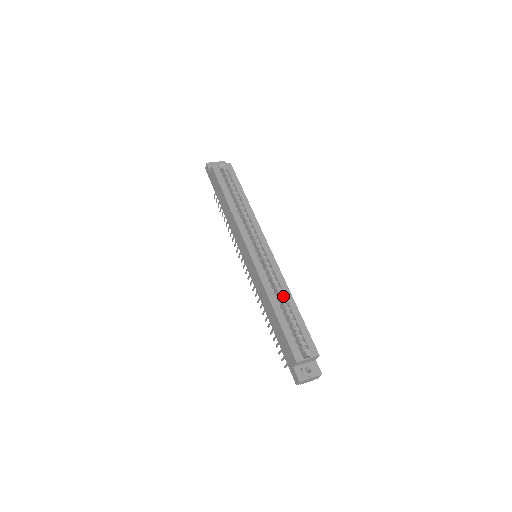
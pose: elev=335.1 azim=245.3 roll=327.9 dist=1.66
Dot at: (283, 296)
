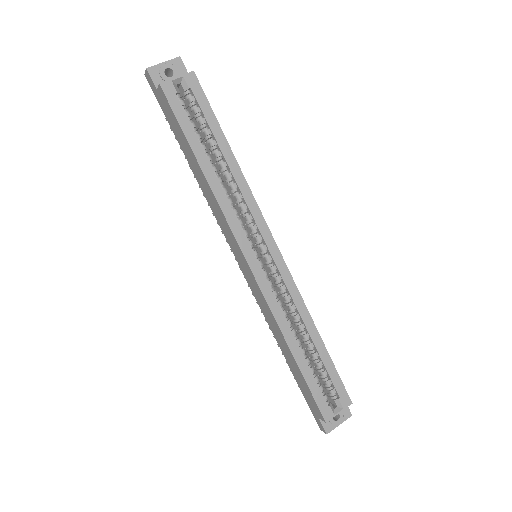
Dot at: (303, 328)
